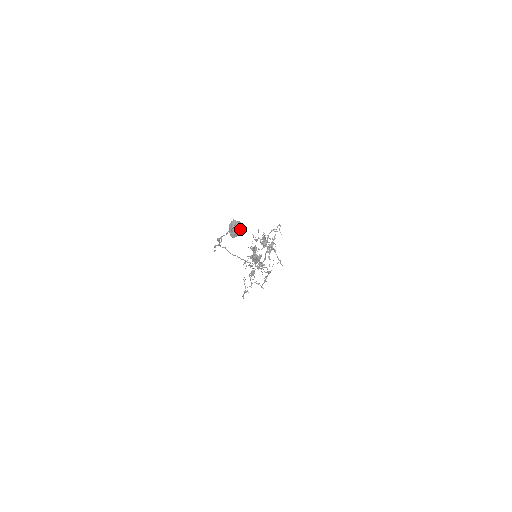
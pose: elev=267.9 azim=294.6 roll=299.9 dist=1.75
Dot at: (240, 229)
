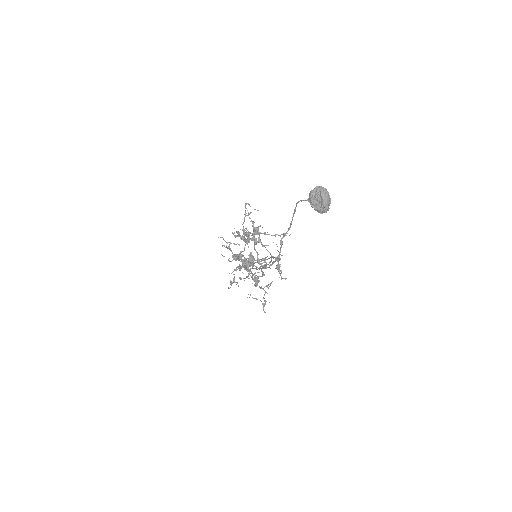
Dot at: (327, 194)
